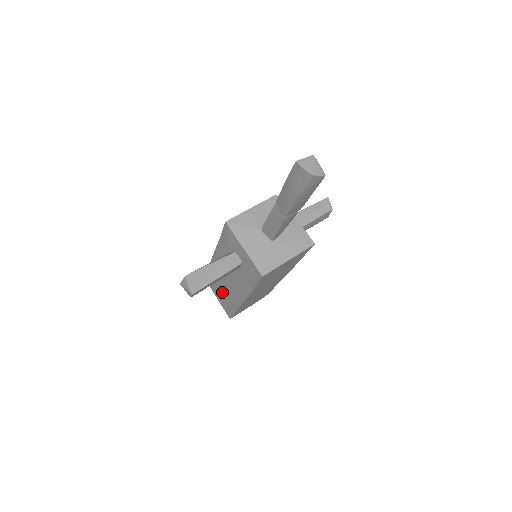
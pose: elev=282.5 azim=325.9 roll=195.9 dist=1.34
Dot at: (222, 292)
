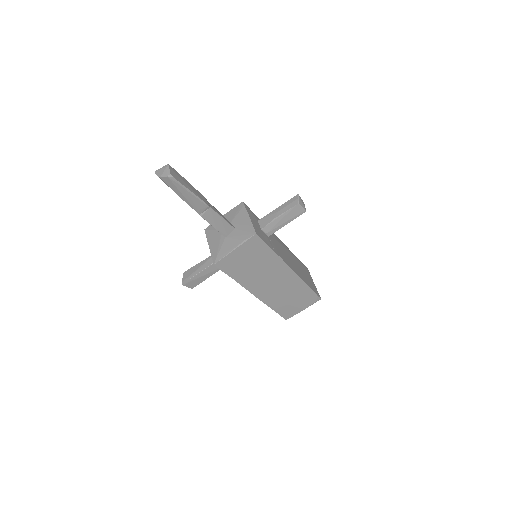
Dot at: occluded
